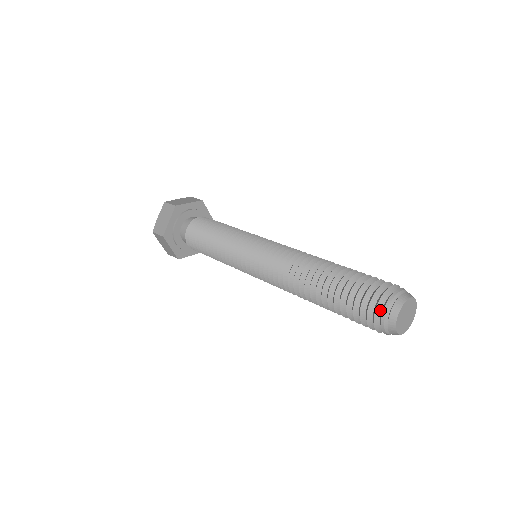
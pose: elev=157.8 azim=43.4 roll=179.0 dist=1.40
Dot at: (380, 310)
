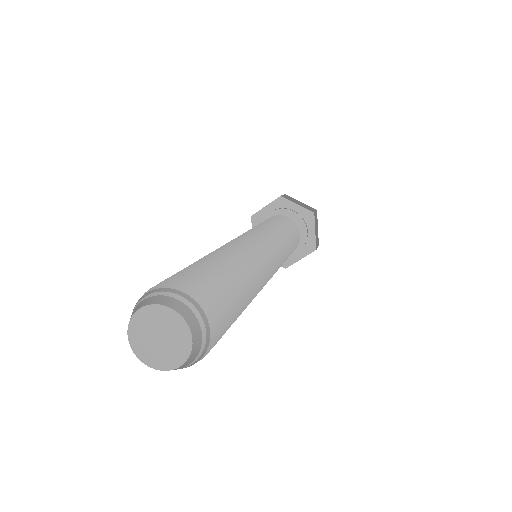
Dot at: occluded
